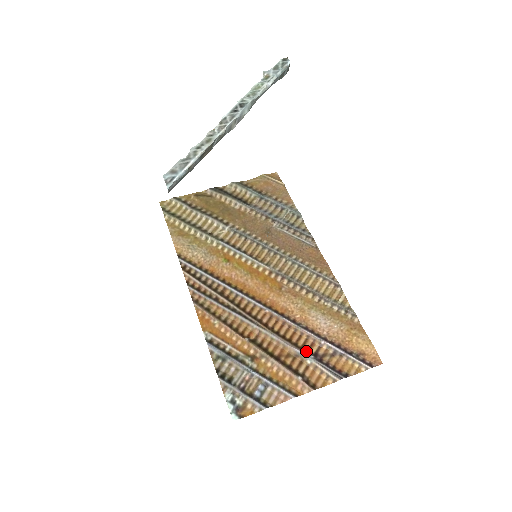
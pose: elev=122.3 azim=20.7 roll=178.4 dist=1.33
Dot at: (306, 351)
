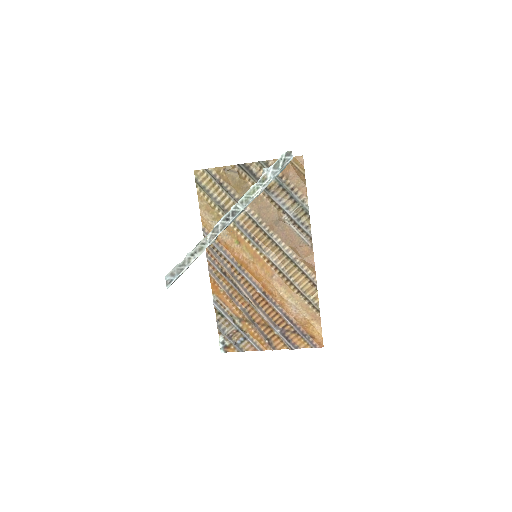
Dot at: (276, 326)
